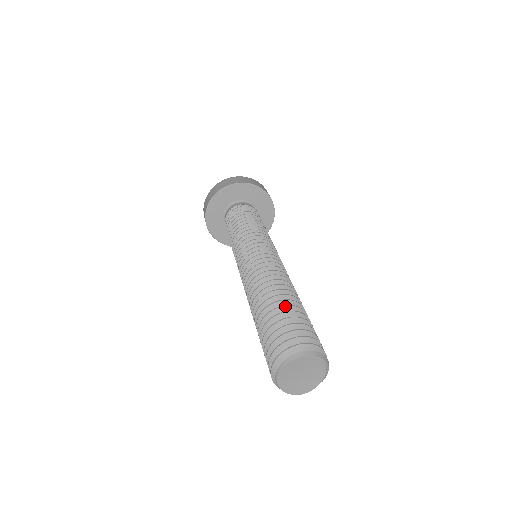
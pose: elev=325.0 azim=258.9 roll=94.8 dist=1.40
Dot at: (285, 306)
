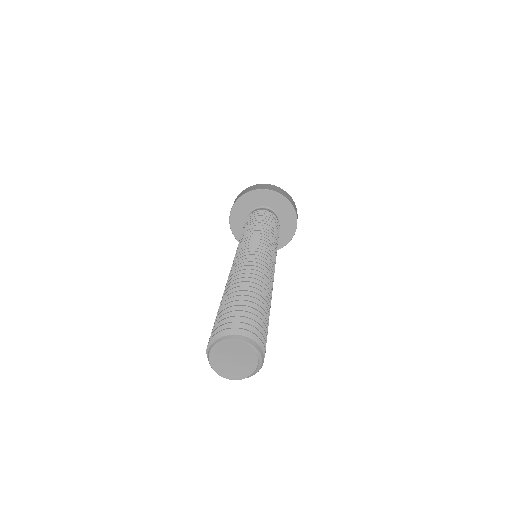
Dot at: (244, 296)
